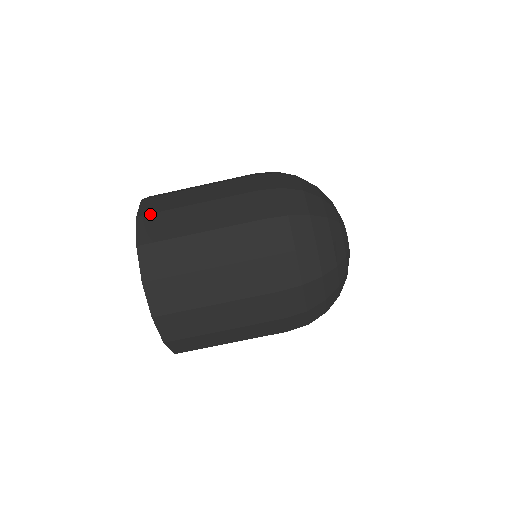
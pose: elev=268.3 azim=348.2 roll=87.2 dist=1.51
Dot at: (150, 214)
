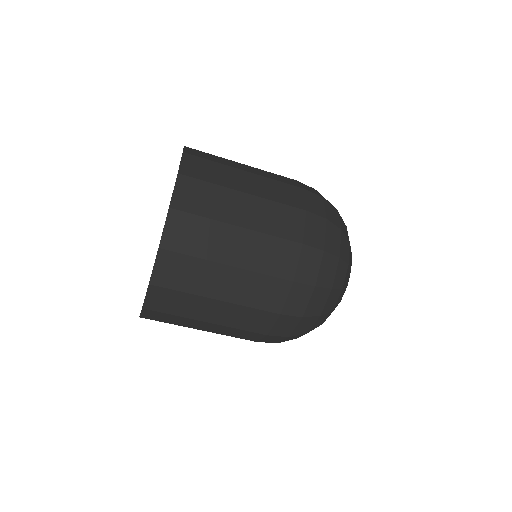
Dot at: (175, 253)
